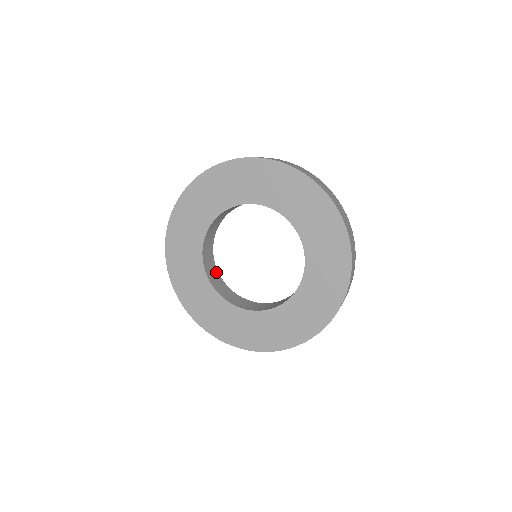
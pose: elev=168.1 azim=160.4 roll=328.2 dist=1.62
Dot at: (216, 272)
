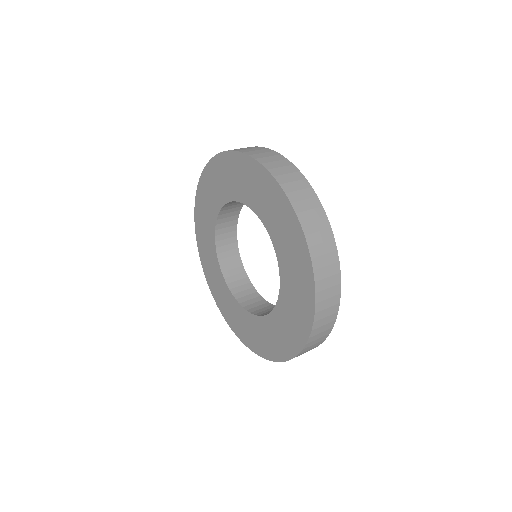
Dot at: (235, 215)
